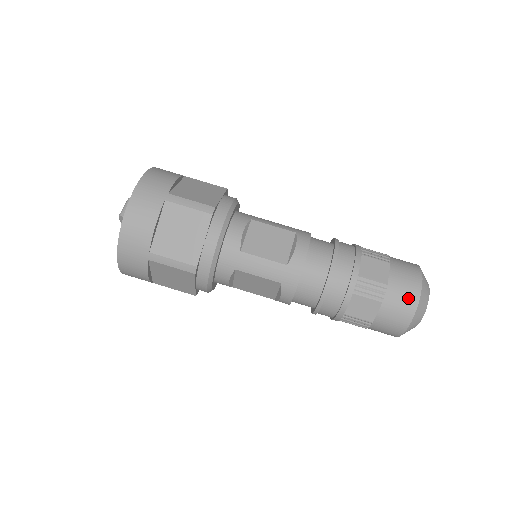
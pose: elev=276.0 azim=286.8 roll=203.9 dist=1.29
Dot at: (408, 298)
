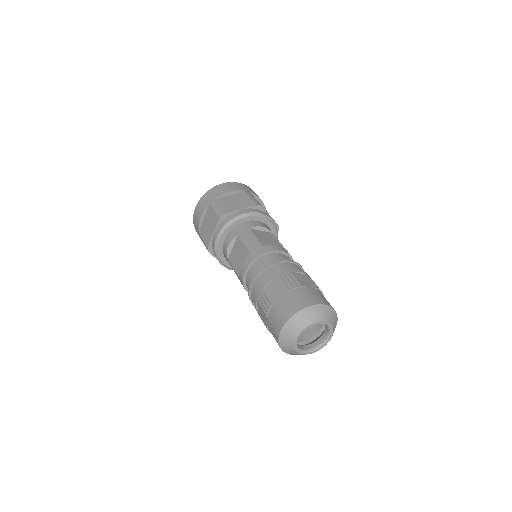
Dot at: (306, 300)
